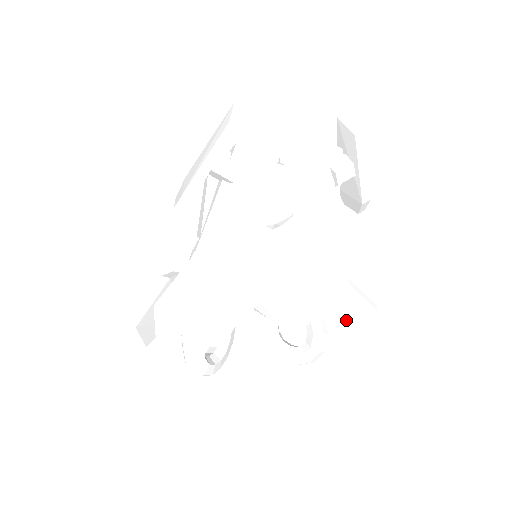
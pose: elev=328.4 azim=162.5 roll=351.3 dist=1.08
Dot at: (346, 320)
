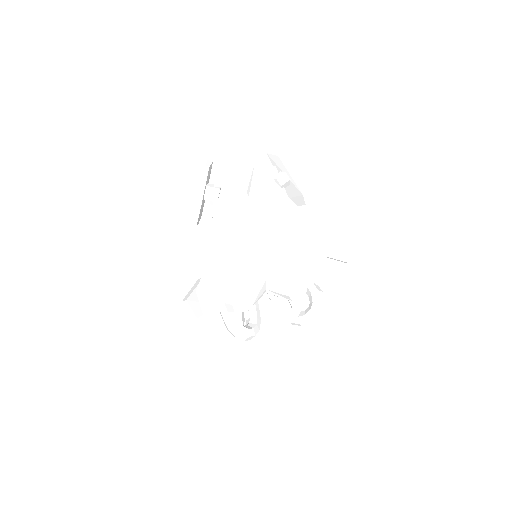
Dot at: (334, 282)
